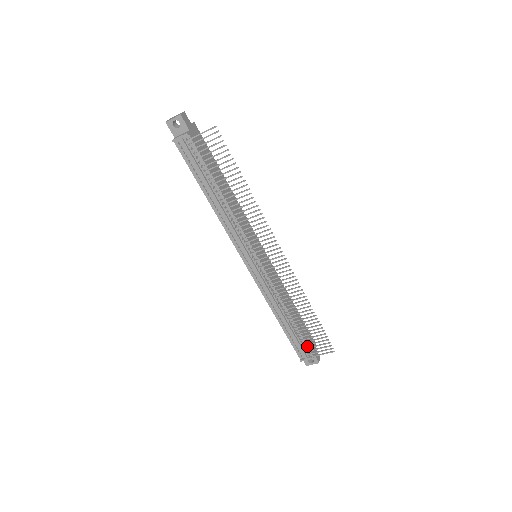
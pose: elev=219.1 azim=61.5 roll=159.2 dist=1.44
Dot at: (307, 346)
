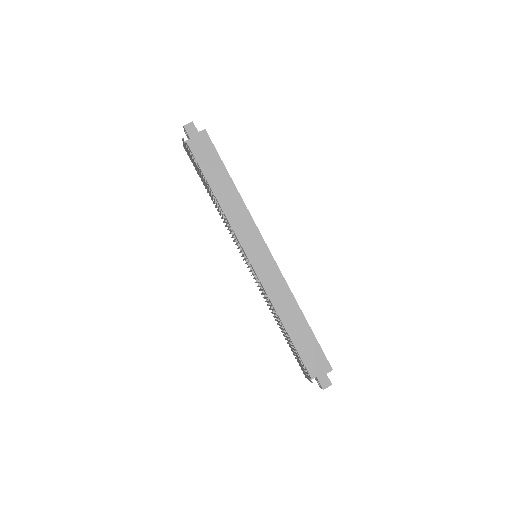
Dot at: (304, 364)
